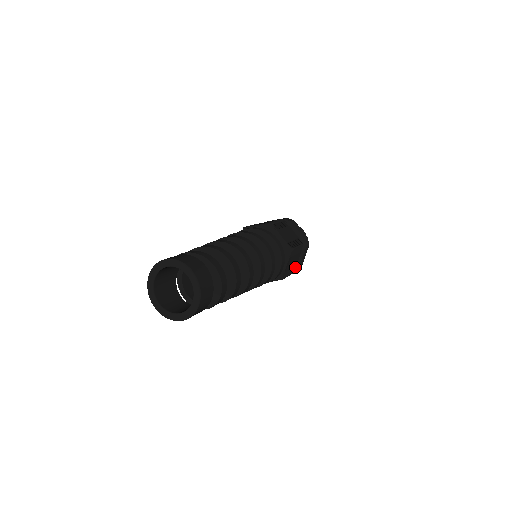
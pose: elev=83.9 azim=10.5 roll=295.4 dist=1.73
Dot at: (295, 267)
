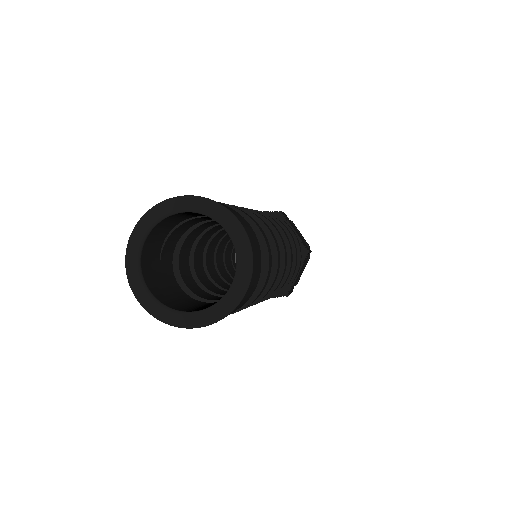
Dot at: (305, 244)
